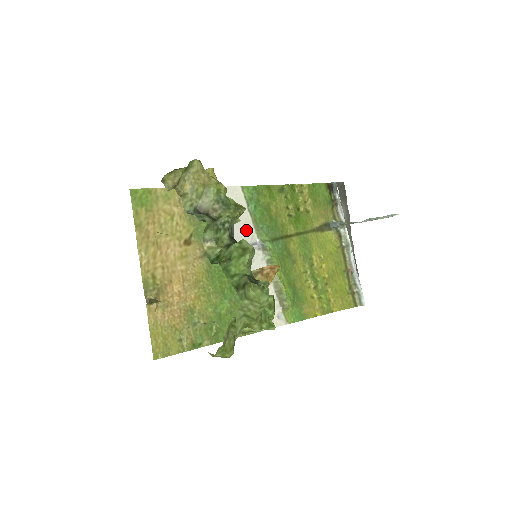
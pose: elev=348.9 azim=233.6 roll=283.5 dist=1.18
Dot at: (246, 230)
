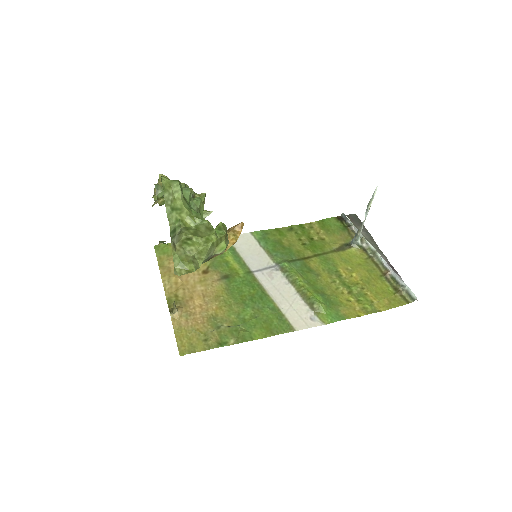
Dot at: (261, 259)
